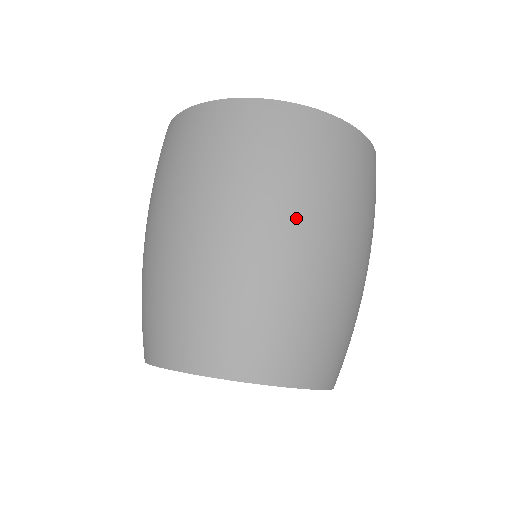
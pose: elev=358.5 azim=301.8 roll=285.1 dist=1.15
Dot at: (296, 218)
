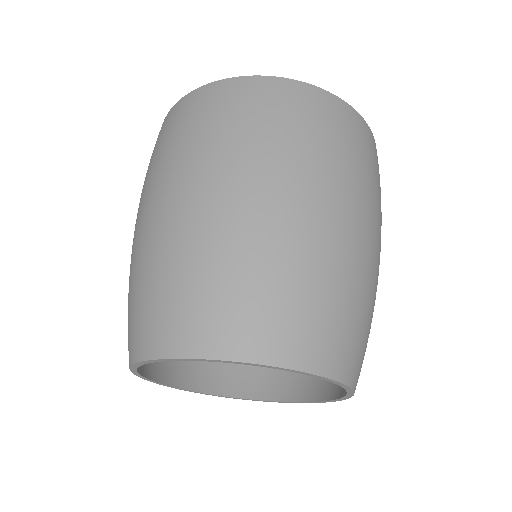
Dot at: (217, 173)
